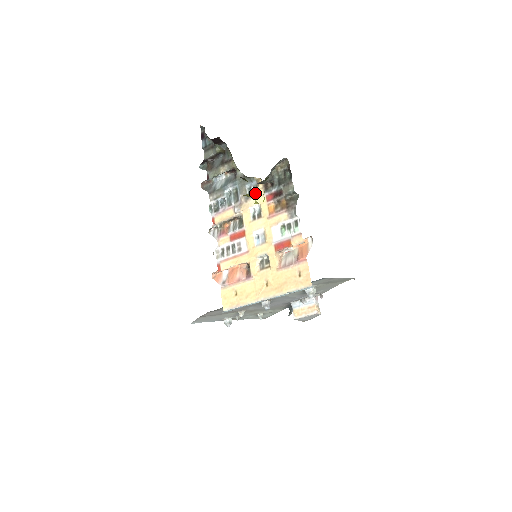
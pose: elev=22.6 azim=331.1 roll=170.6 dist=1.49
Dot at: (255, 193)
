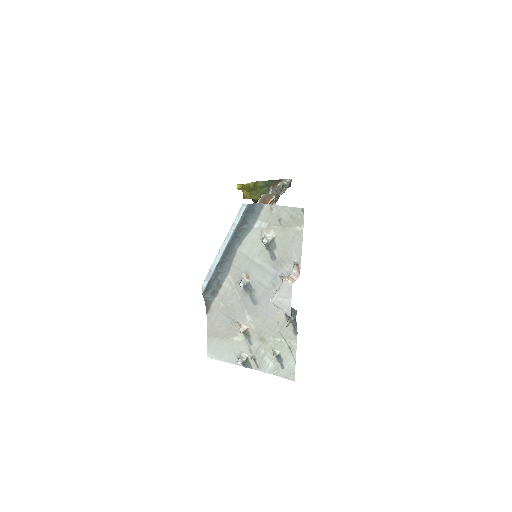
Dot at: occluded
